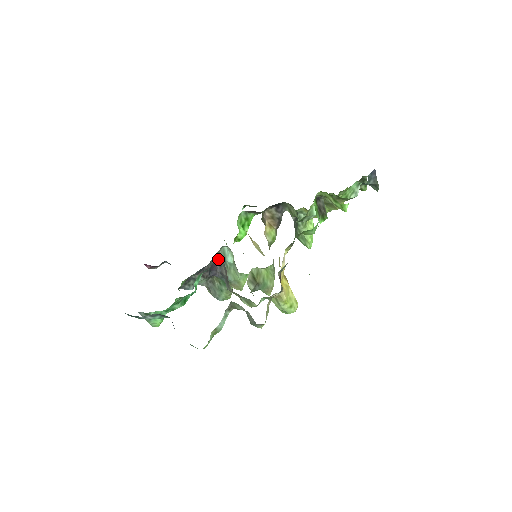
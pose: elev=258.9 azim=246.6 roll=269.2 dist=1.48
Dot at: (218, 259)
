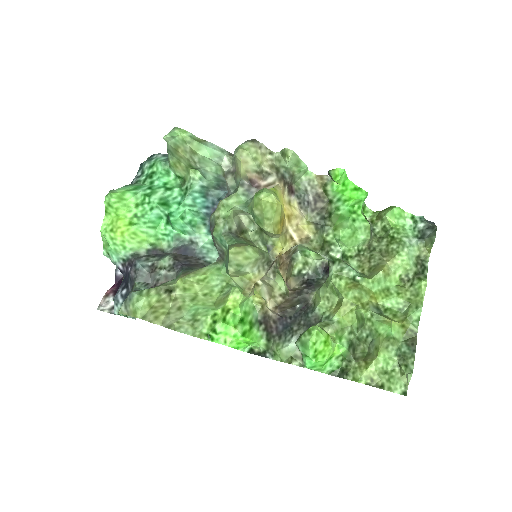
Dot at: occluded
